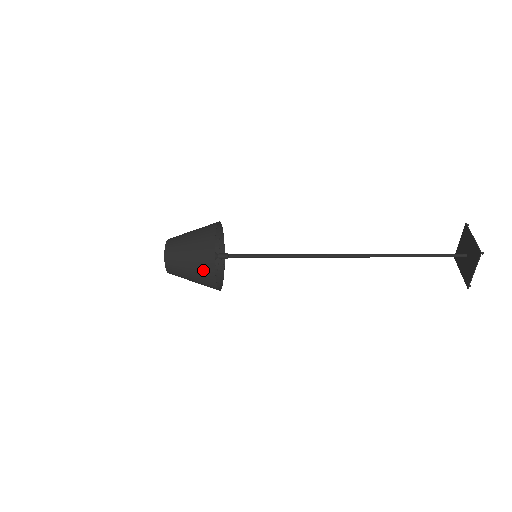
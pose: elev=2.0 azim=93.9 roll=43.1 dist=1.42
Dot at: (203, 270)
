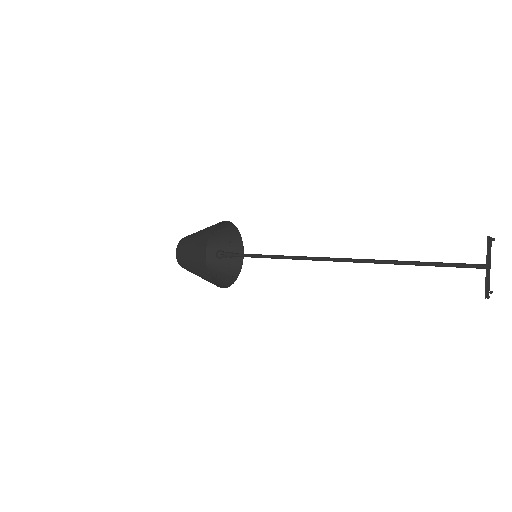
Dot at: (199, 246)
